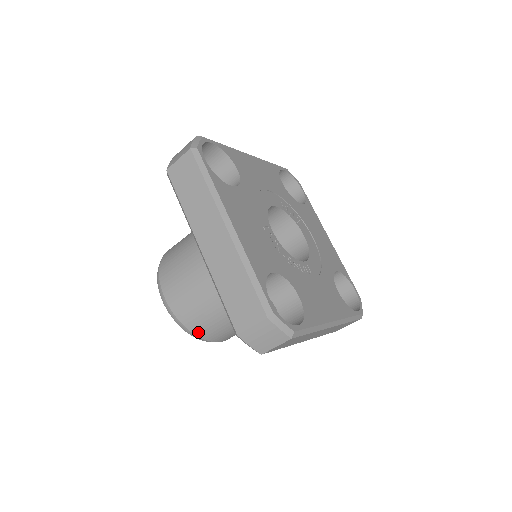
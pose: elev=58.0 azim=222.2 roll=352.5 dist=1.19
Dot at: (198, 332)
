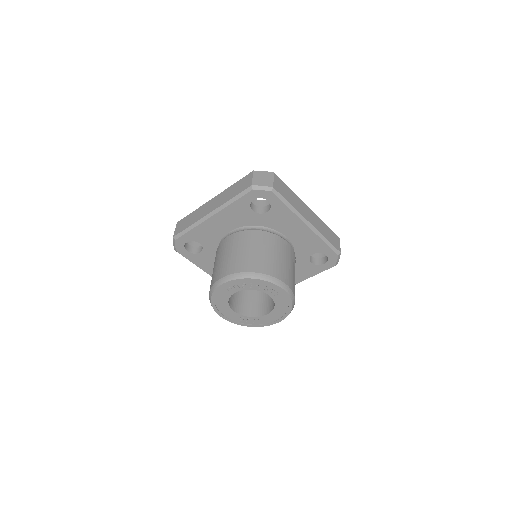
Dot at: (259, 270)
